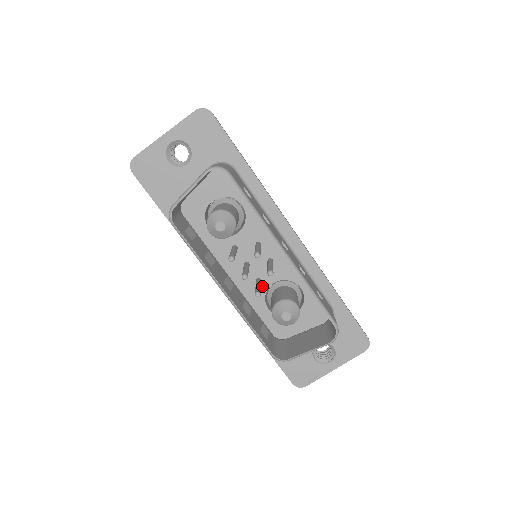
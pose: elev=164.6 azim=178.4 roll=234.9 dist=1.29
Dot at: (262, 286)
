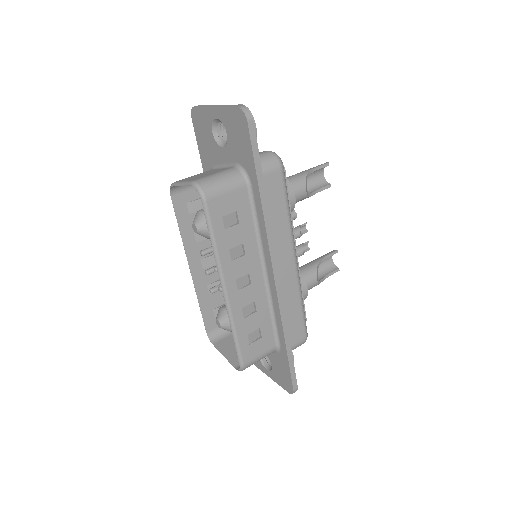
Dot at: occluded
